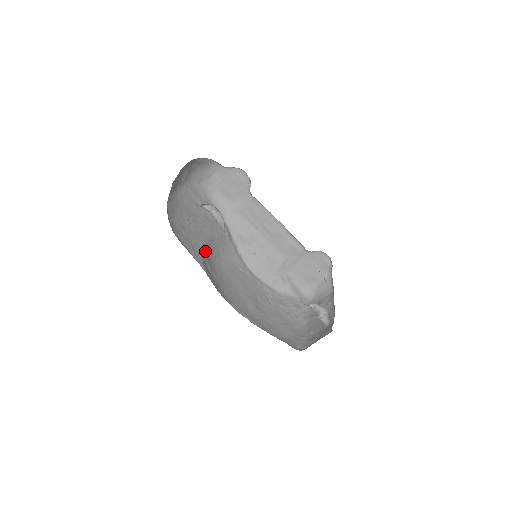
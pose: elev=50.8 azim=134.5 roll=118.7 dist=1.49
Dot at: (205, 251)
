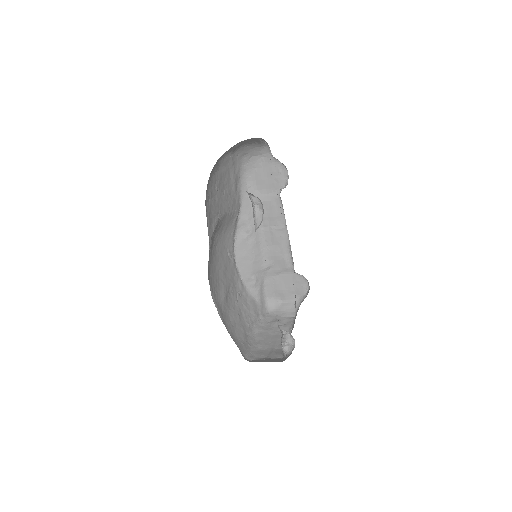
Dot at: (216, 227)
